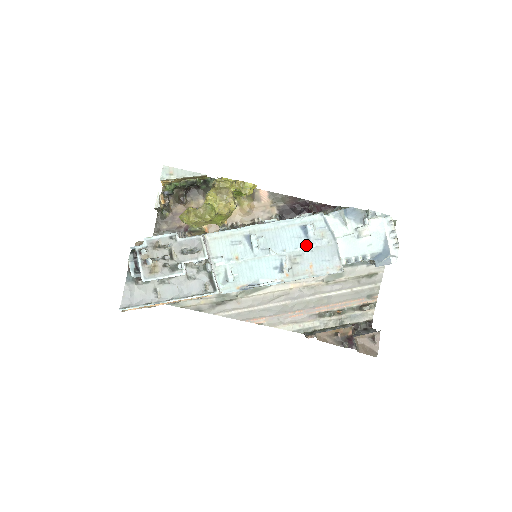
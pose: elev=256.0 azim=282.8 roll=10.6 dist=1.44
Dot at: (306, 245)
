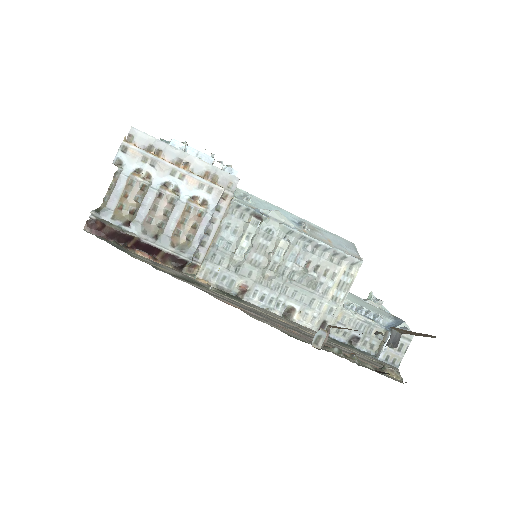
Dot at: (324, 230)
